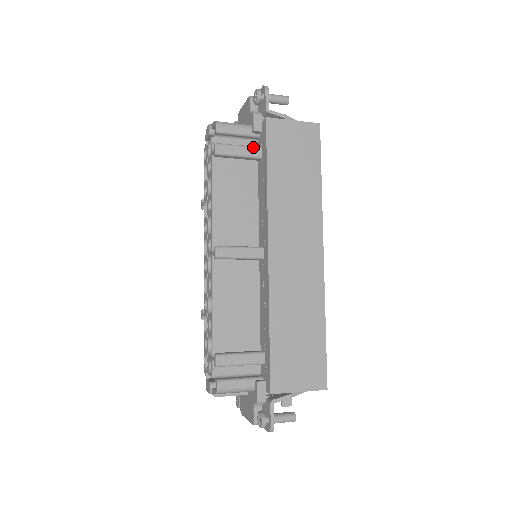
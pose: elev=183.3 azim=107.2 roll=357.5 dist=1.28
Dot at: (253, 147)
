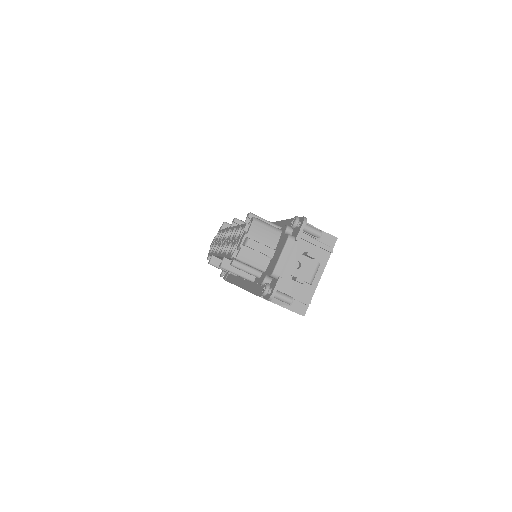
Dot at: occluded
